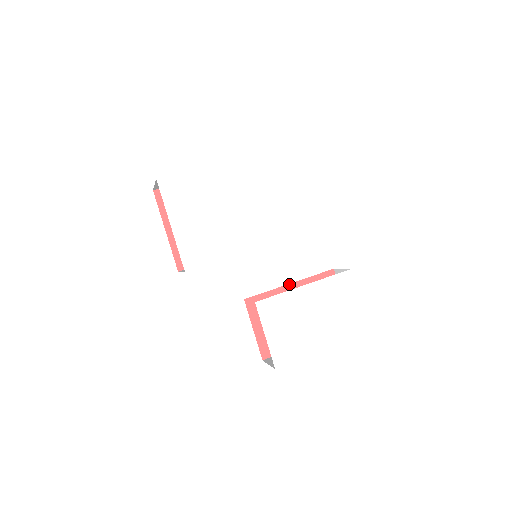
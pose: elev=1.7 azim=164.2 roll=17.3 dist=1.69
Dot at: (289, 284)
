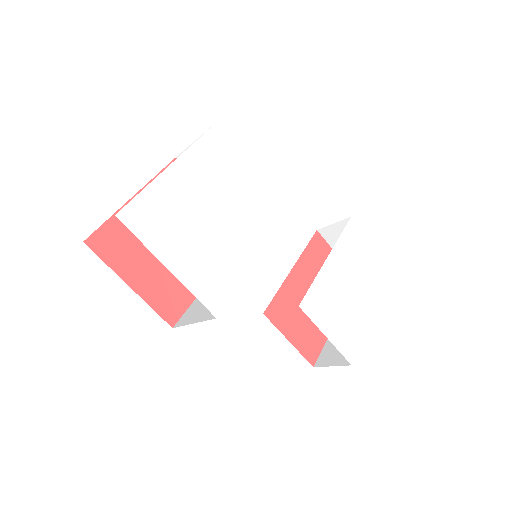
Dot at: (291, 270)
